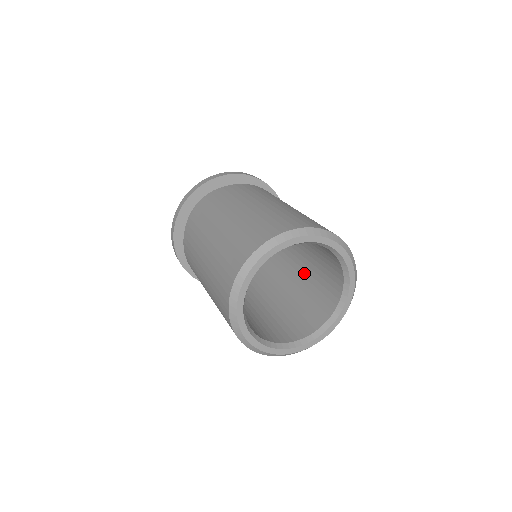
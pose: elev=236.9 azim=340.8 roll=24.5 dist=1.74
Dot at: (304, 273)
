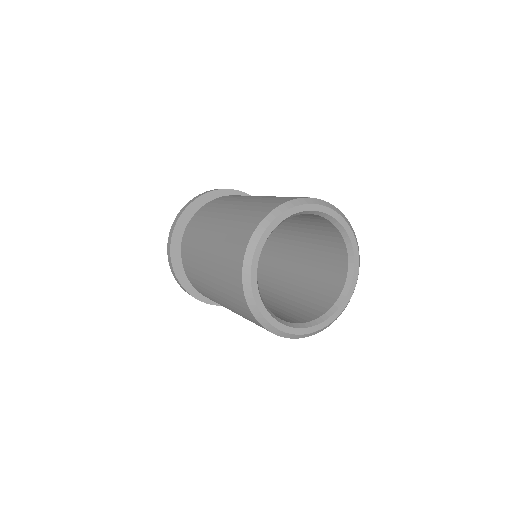
Dot at: (306, 256)
